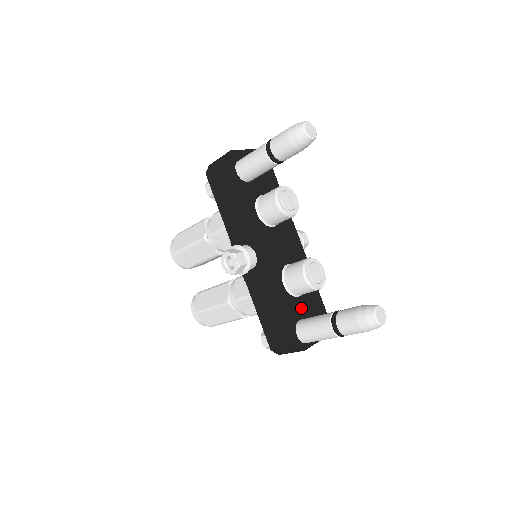
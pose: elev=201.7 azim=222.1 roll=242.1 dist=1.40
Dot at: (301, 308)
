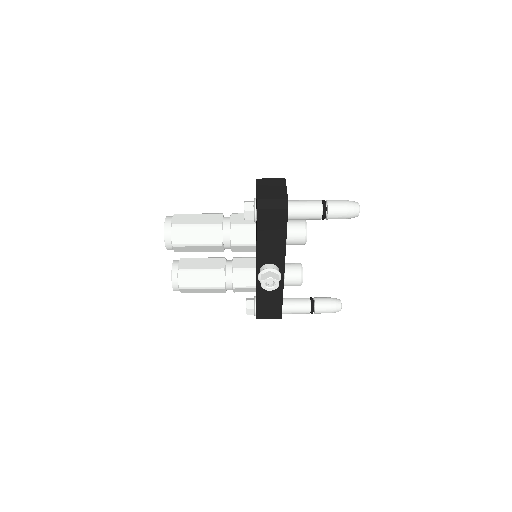
Dot at: occluded
